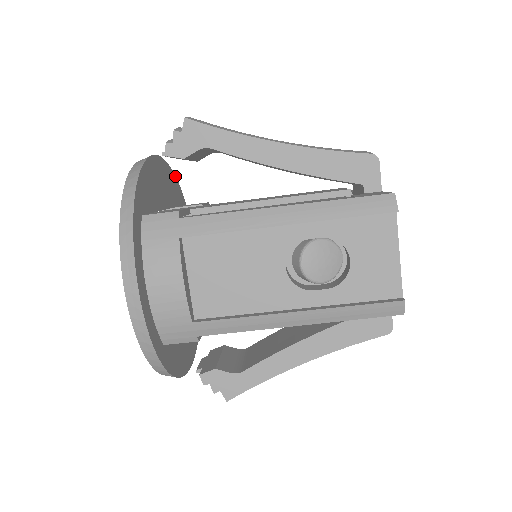
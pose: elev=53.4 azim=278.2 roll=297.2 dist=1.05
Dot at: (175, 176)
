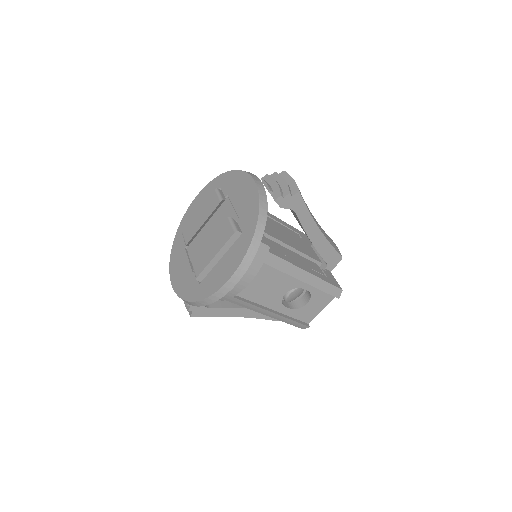
Dot at: occluded
